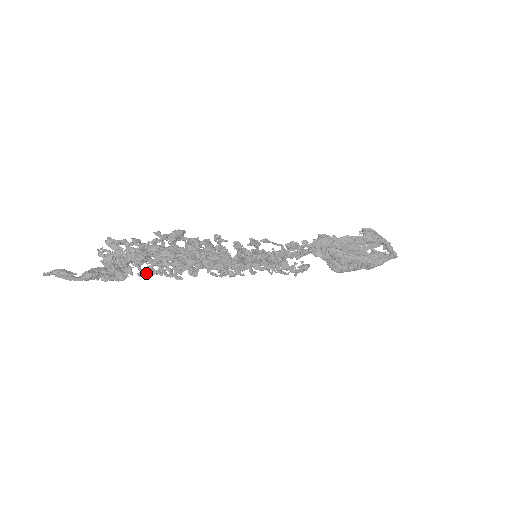
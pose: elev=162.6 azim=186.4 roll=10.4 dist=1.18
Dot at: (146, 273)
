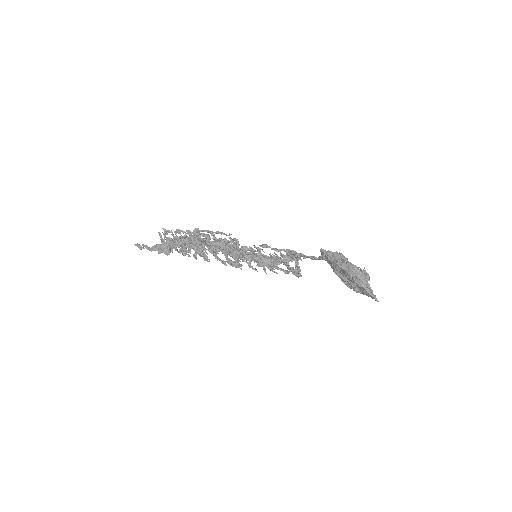
Dot at: occluded
